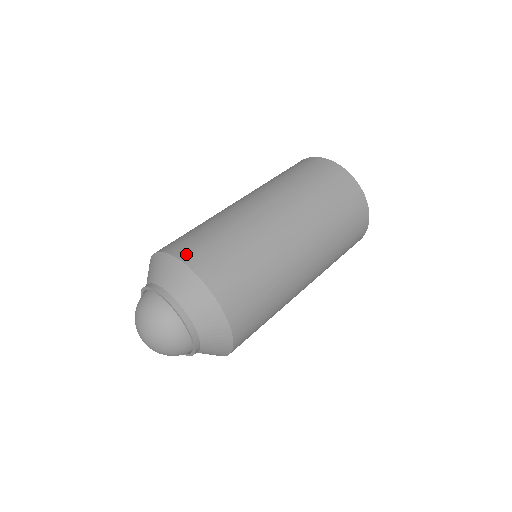
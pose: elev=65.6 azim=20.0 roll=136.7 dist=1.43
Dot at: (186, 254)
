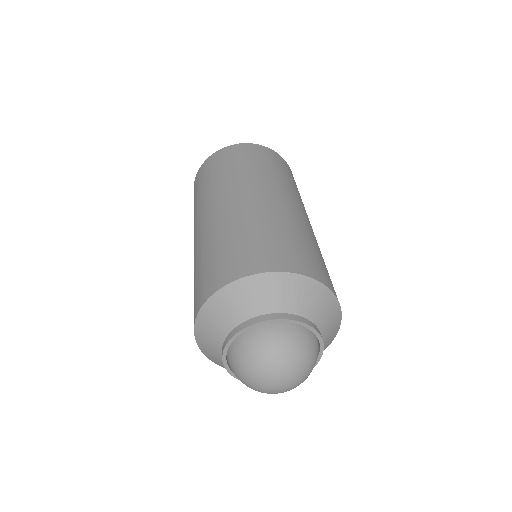
Dot at: occluded
